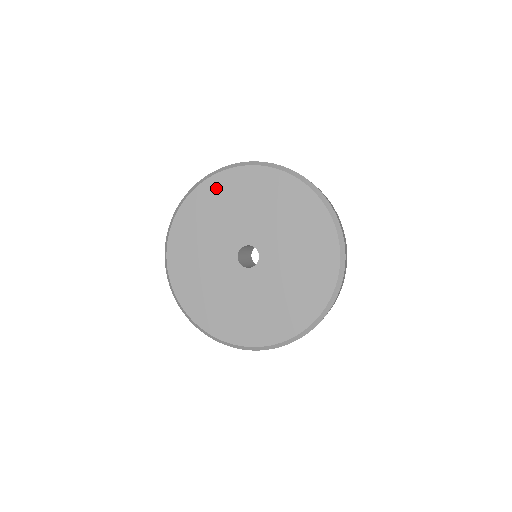
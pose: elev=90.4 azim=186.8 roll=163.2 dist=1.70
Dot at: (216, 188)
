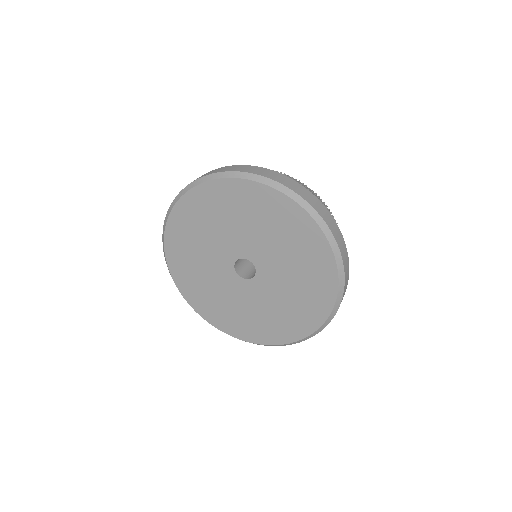
Dot at: (180, 224)
